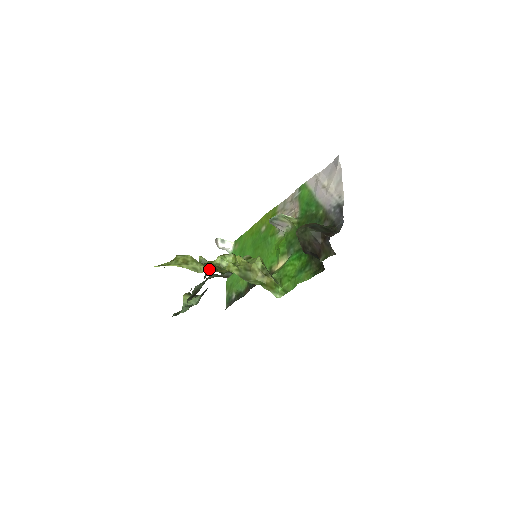
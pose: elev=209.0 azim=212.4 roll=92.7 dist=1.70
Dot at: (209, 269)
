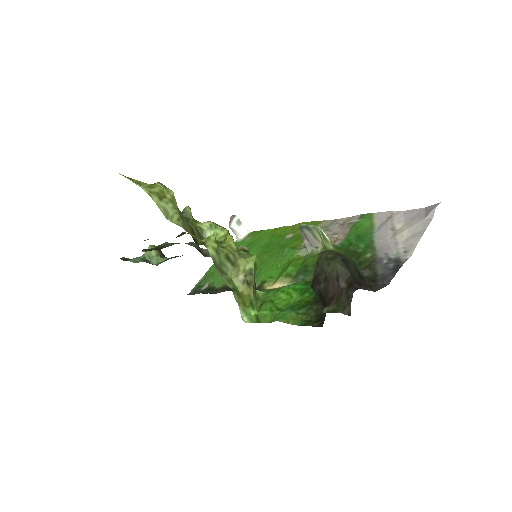
Dot at: (182, 224)
